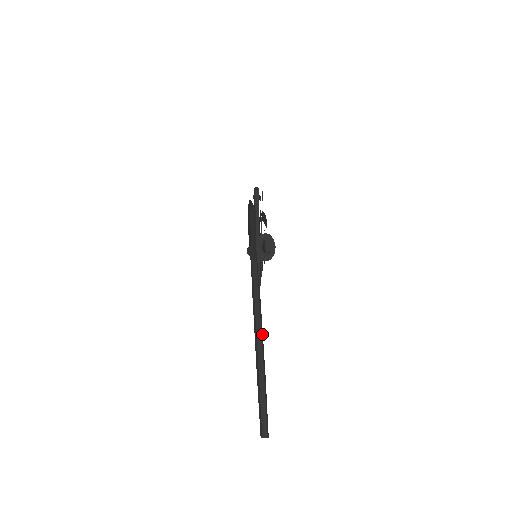
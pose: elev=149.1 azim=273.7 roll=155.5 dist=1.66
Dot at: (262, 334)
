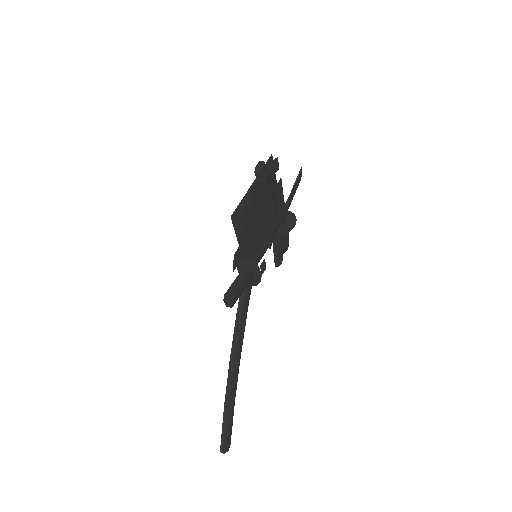
Dot at: (237, 361)
